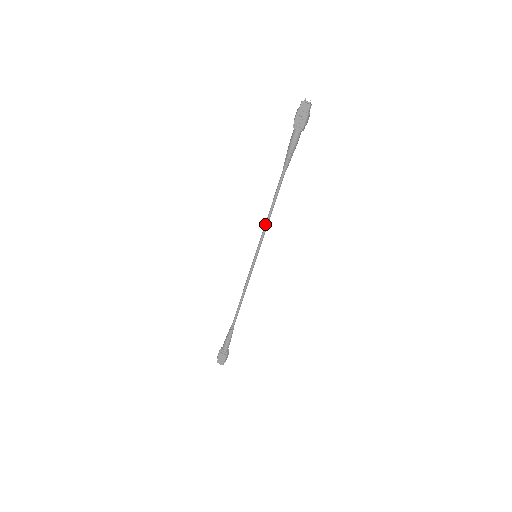
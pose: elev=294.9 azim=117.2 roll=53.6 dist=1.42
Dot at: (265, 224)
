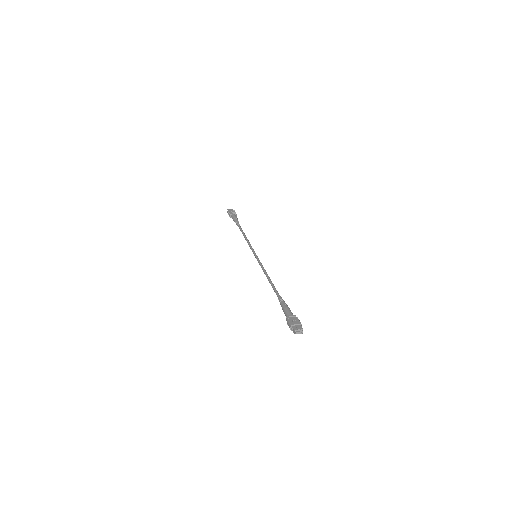
Dot at: (248, 242)
